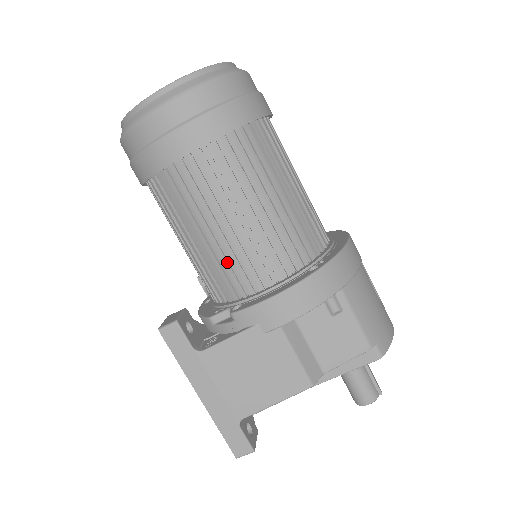
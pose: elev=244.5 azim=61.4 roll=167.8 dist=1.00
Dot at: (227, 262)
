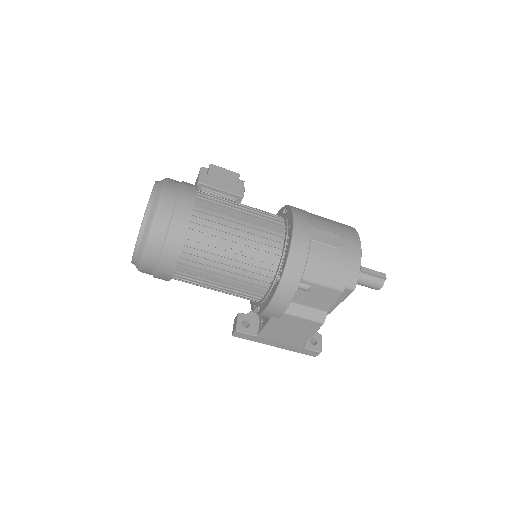
Dot at: (236, 295)
